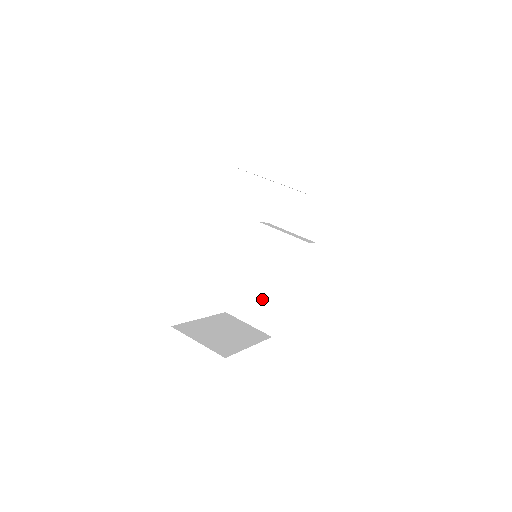
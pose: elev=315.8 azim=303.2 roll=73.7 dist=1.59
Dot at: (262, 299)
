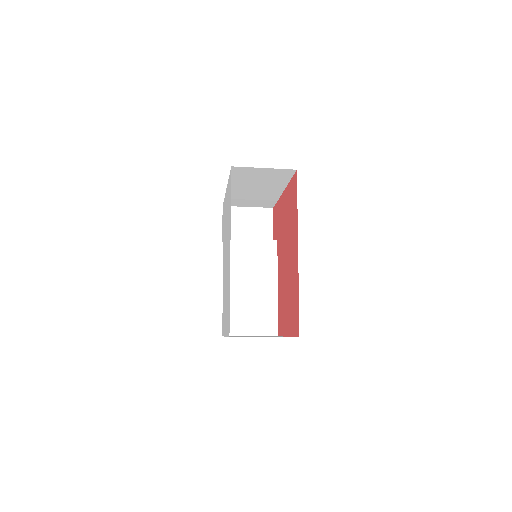
Dot at: (255, 306)
